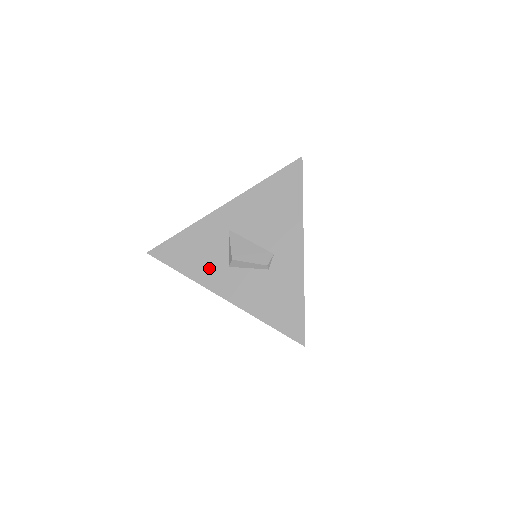
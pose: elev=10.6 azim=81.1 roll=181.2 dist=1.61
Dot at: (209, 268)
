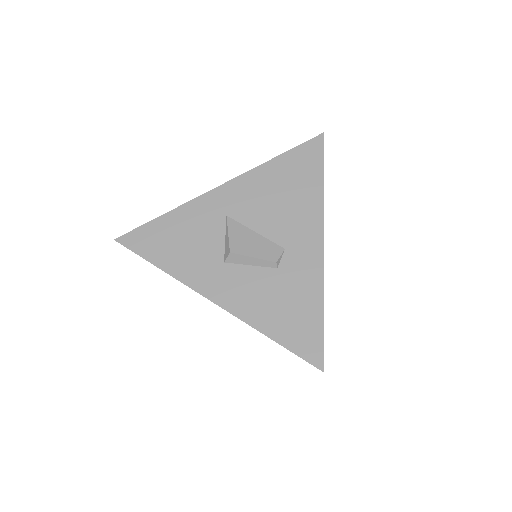
Dot at: (198, 263)
